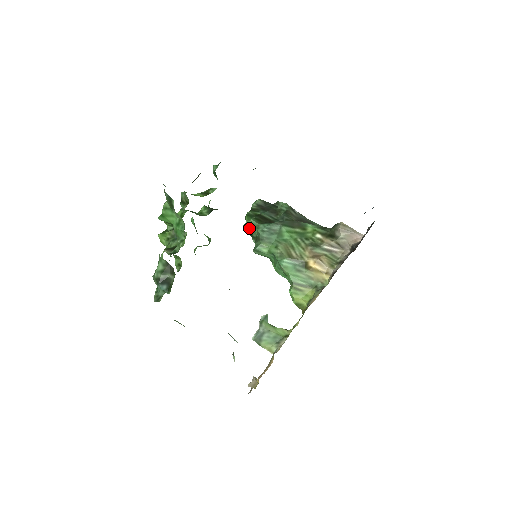
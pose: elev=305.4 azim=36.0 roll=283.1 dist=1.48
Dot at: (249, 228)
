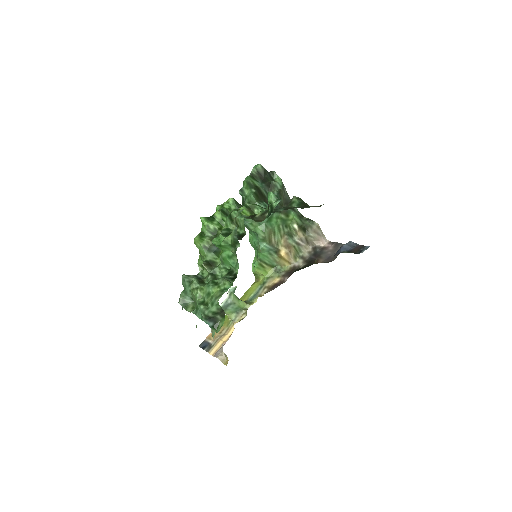
Dot at: (244, 196)
